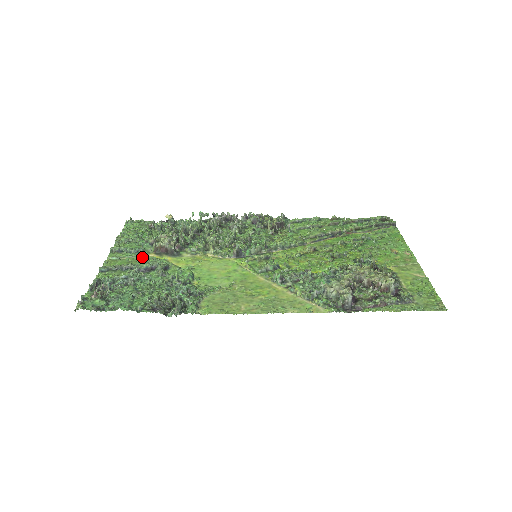
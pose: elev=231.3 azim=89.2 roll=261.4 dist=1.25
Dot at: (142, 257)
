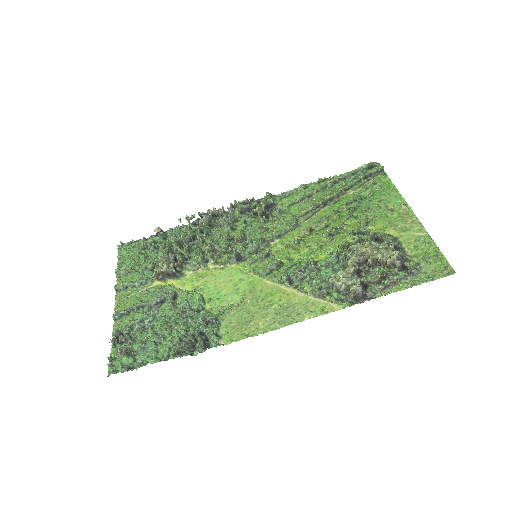
Dot at: (148, 289)
